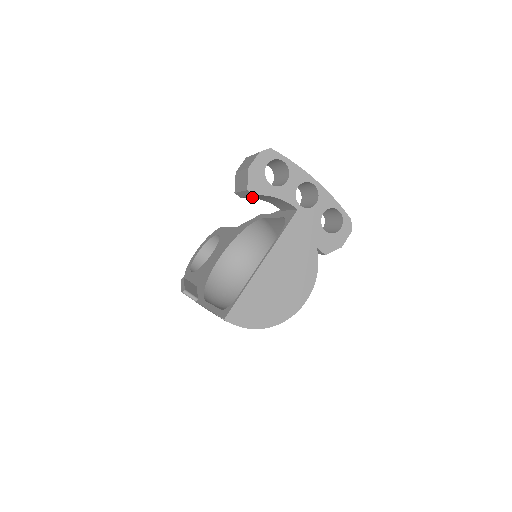
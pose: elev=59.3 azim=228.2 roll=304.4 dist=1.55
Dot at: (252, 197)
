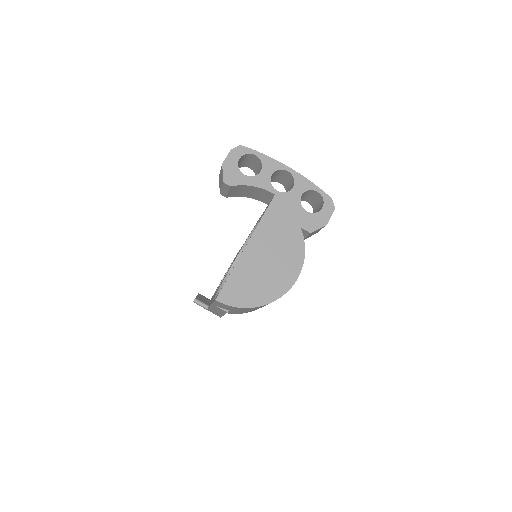
Dot at: (236, 195)
